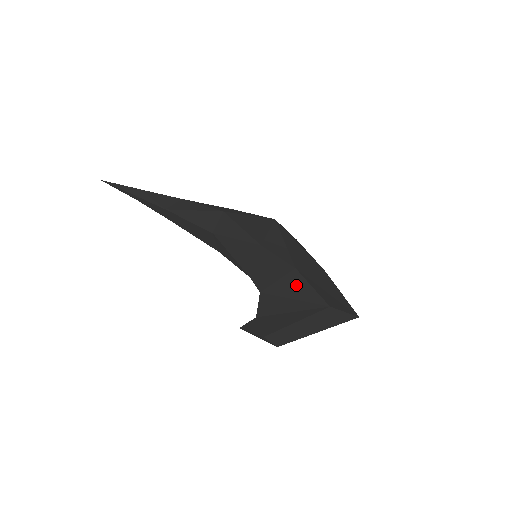
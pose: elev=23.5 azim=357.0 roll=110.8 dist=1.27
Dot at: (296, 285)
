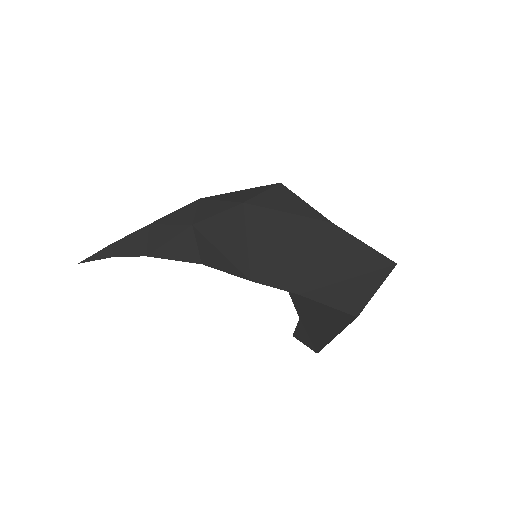
Dot at: occluded
